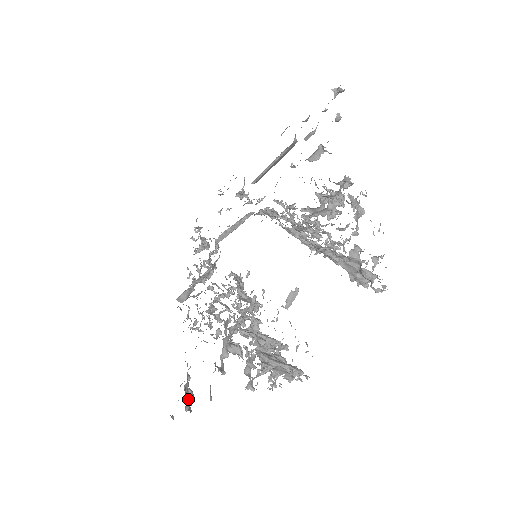
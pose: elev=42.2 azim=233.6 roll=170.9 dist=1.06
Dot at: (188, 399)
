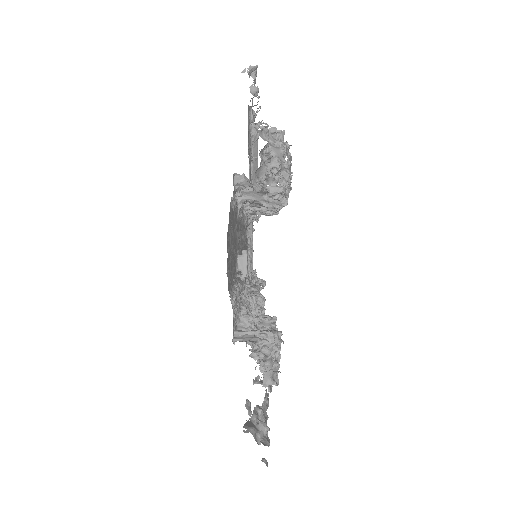
Dot at: (246, 427)
